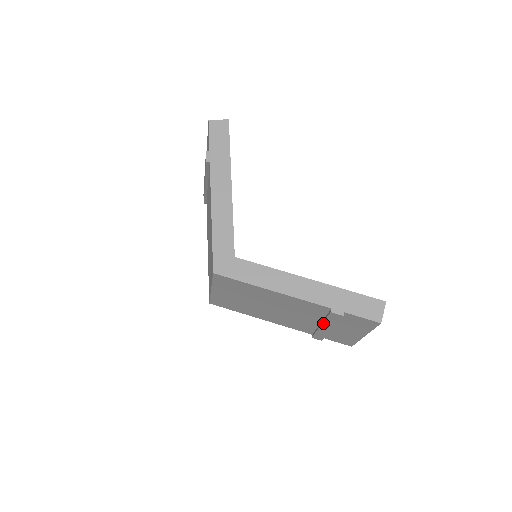
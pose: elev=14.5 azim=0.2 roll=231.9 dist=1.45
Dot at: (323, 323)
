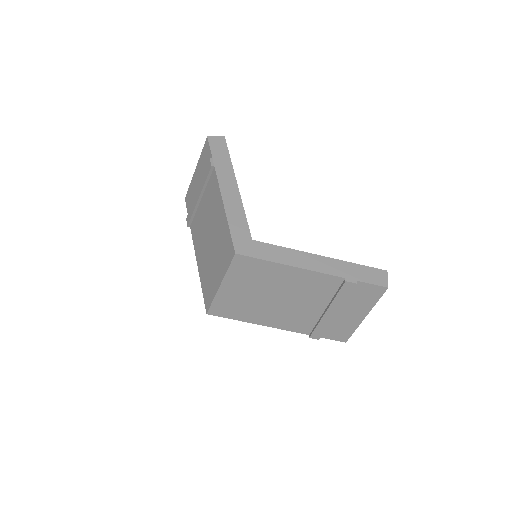
Dot at: (331, 305)
